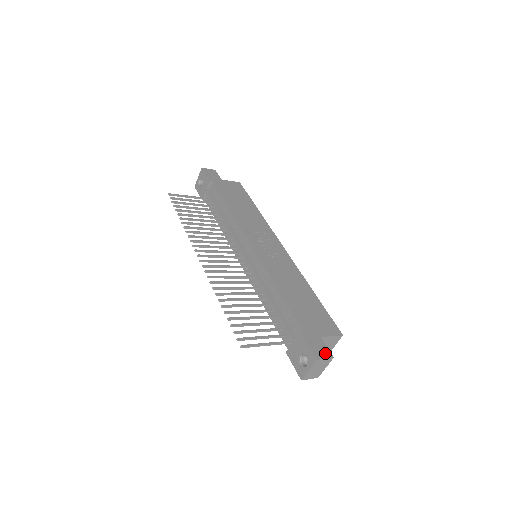
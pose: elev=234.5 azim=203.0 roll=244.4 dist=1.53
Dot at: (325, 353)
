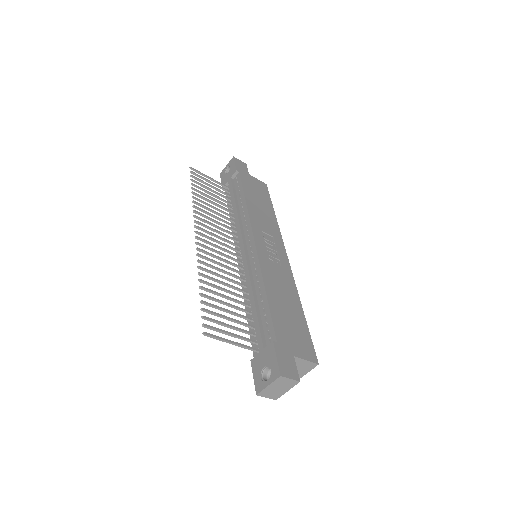
Dot at: (292, 373)
